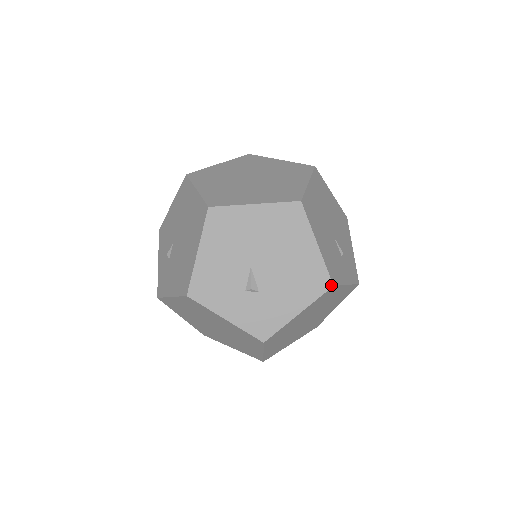
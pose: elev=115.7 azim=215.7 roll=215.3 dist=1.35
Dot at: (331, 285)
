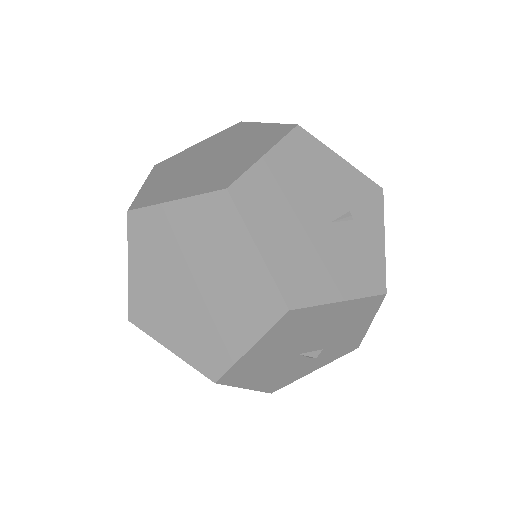
Dot at: (383, 296)
